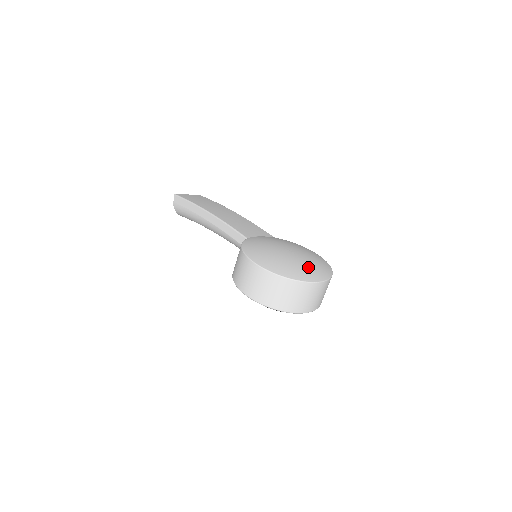
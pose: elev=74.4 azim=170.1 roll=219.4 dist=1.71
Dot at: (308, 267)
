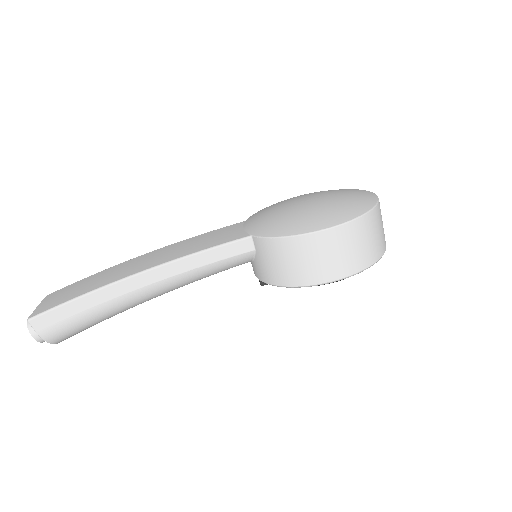
Dot at: (346, 193)
